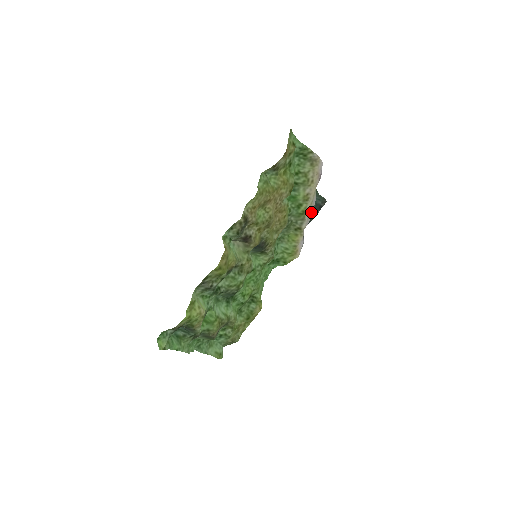
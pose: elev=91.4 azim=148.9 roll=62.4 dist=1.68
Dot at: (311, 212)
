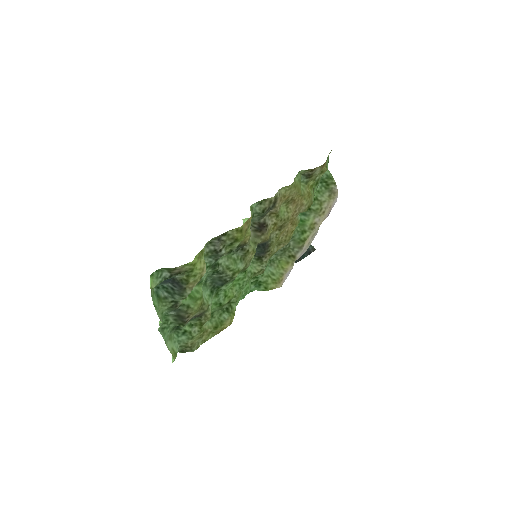
Dot at: (309, 245)
